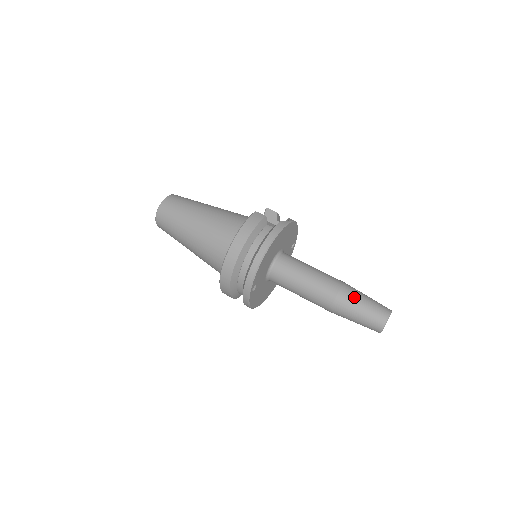
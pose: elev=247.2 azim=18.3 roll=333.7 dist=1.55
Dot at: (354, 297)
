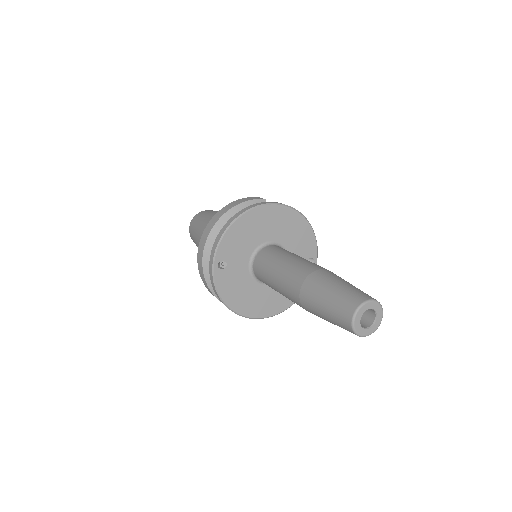
Dot at: (329, 278)
